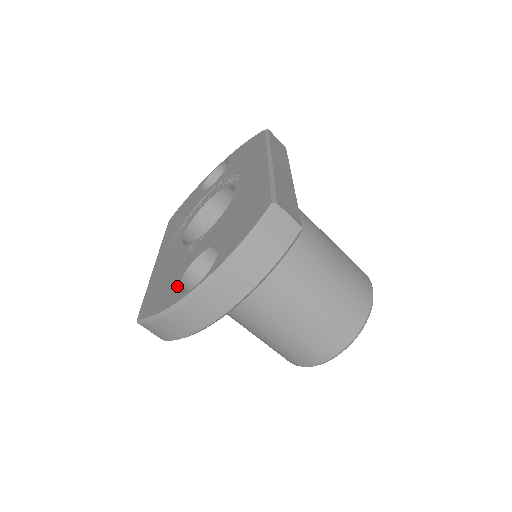
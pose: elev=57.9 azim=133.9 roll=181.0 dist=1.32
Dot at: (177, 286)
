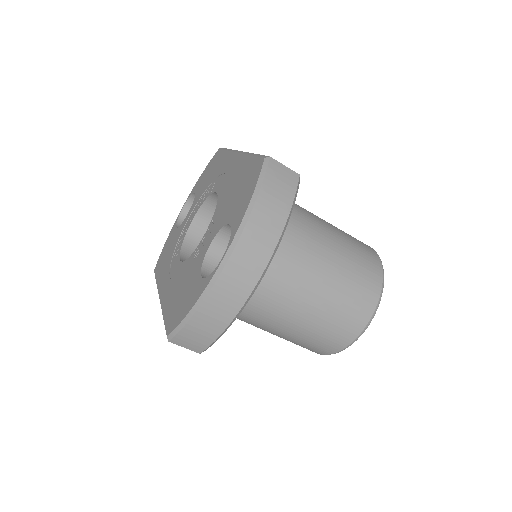
Dot at: (199, 279)
